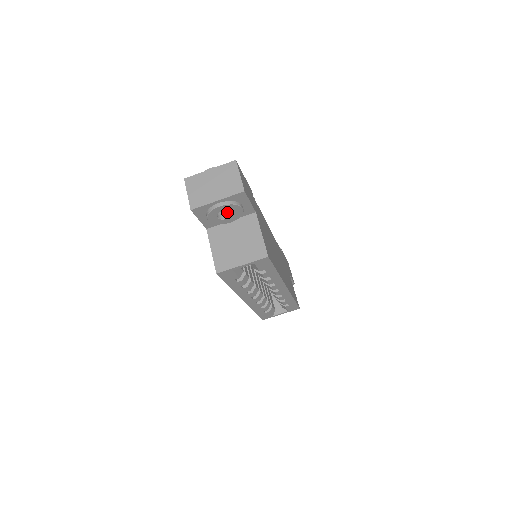
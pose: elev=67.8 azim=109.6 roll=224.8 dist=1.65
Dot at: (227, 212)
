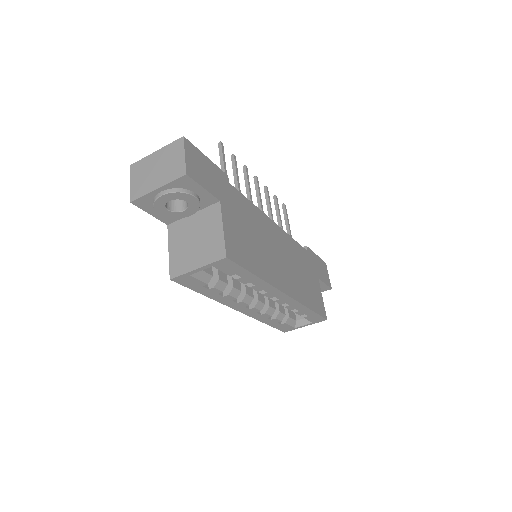
Dot at: (184, 203)
